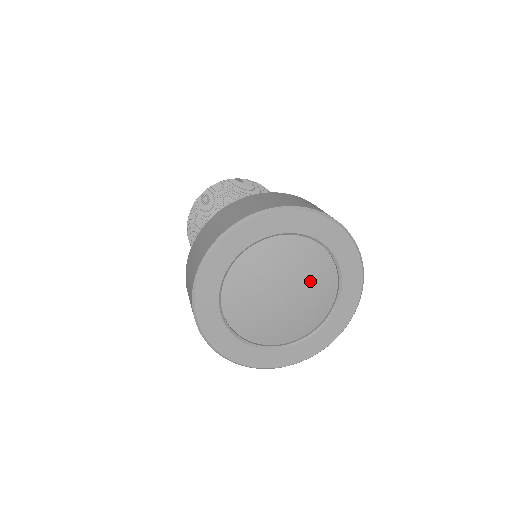
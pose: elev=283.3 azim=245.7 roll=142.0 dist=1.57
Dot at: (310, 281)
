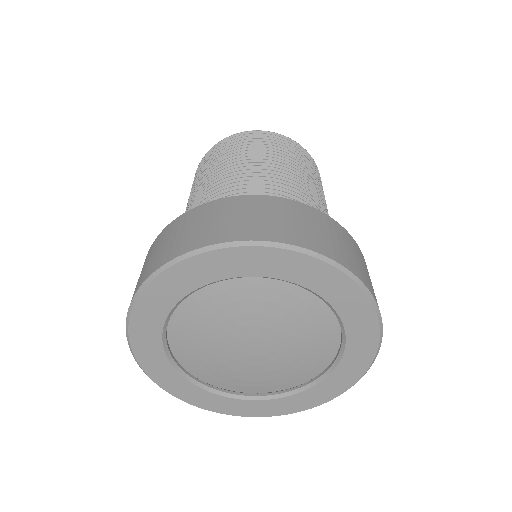
Dot at: (297, 349)
